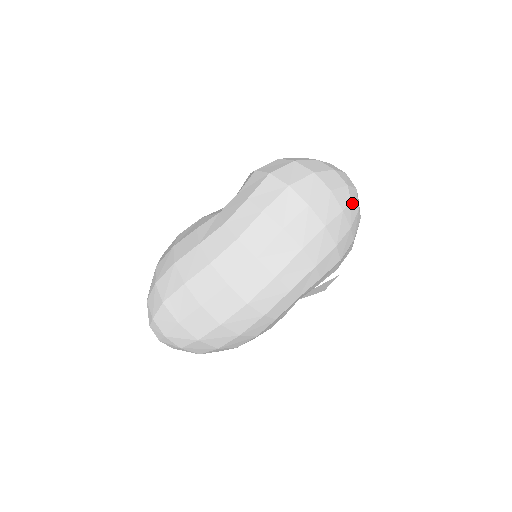
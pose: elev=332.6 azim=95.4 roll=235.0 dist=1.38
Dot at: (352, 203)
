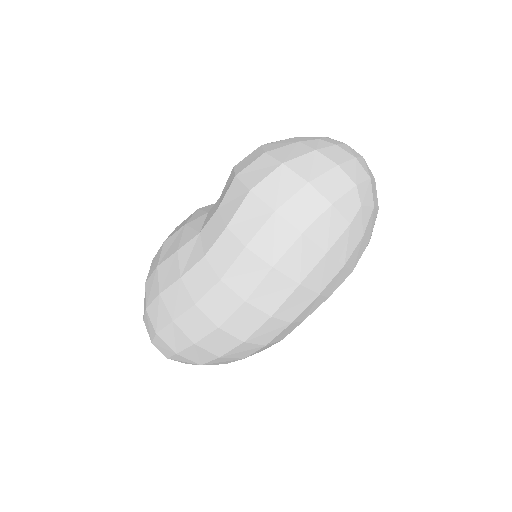
Dot at: (363, 206)
